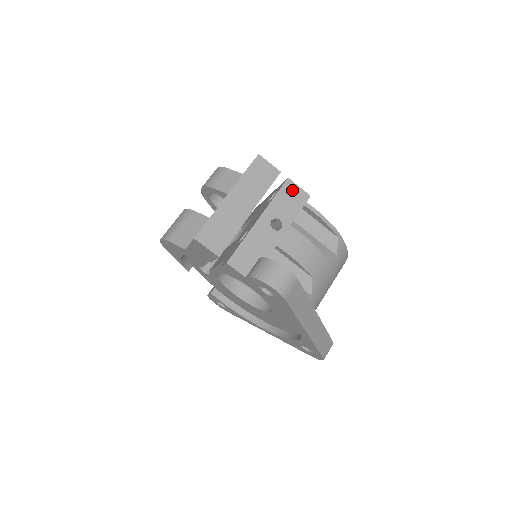
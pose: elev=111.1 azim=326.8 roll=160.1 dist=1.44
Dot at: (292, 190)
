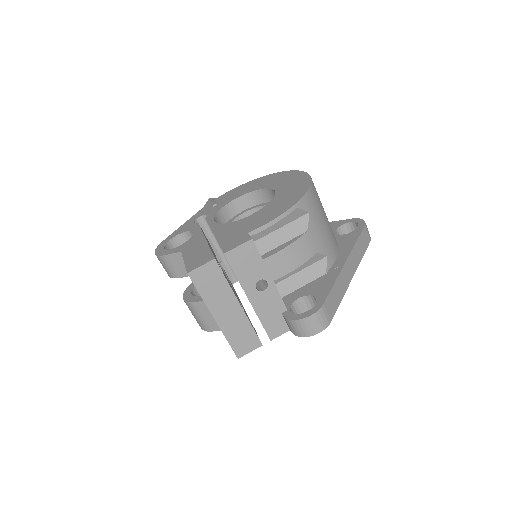
Dot at: (238, 256)
